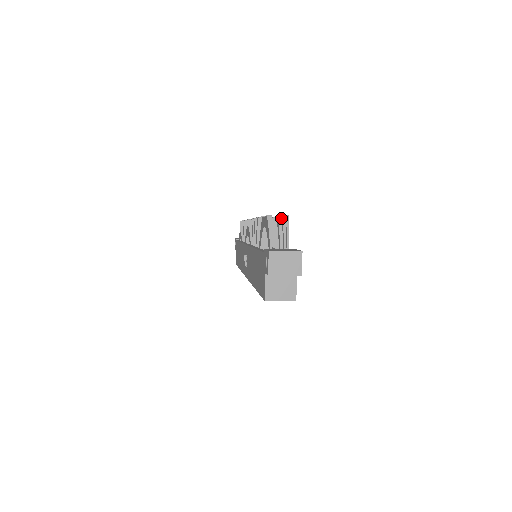
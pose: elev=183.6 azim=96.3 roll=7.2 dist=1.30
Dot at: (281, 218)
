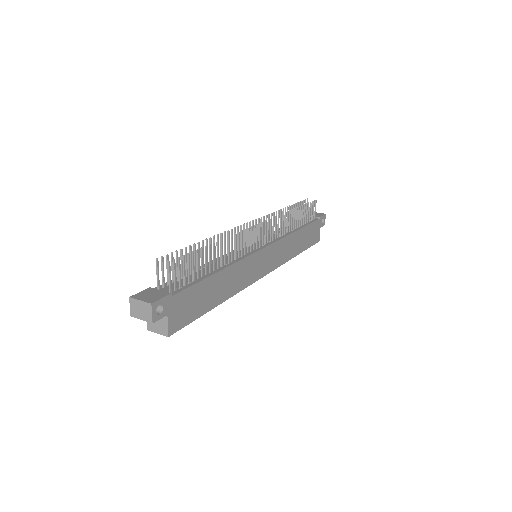
Dot at: (187, 255)
